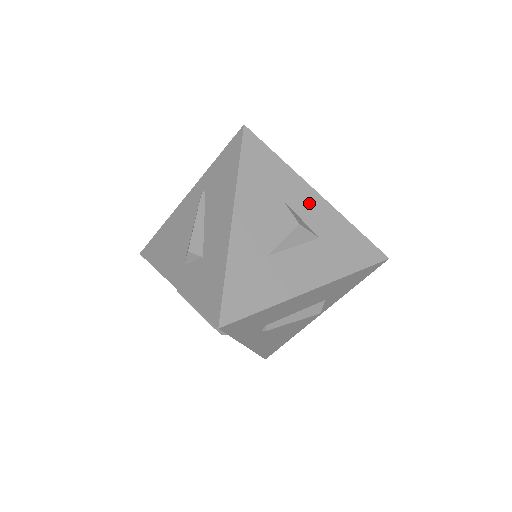
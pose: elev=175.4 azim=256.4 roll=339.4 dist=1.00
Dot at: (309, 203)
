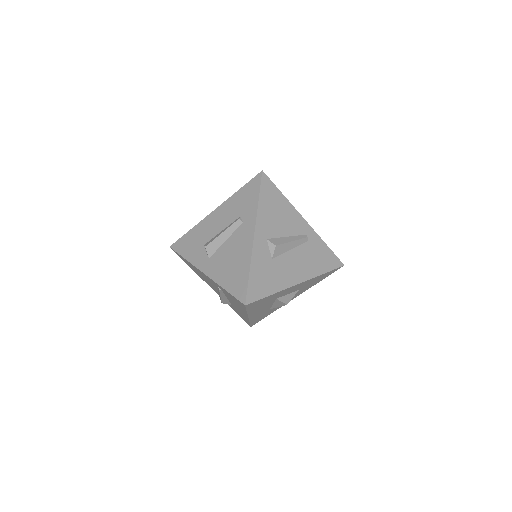
Dot at: (293, 289)
